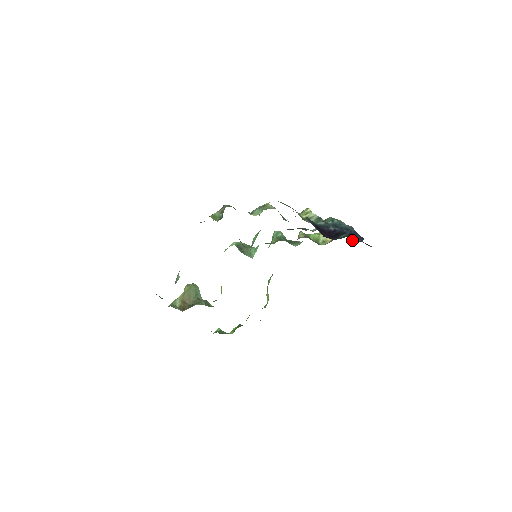
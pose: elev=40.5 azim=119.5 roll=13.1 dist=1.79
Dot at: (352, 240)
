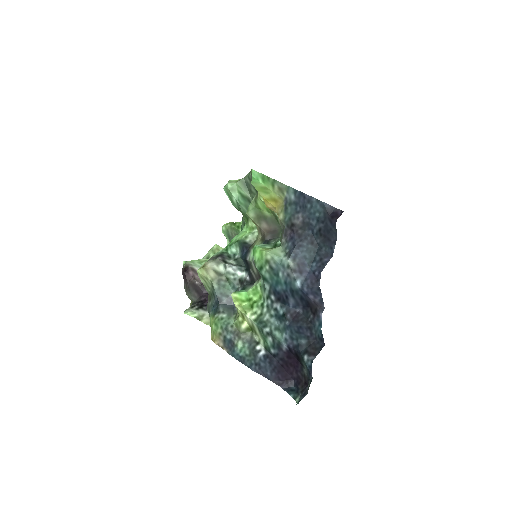
Dot at: (314, 338)
